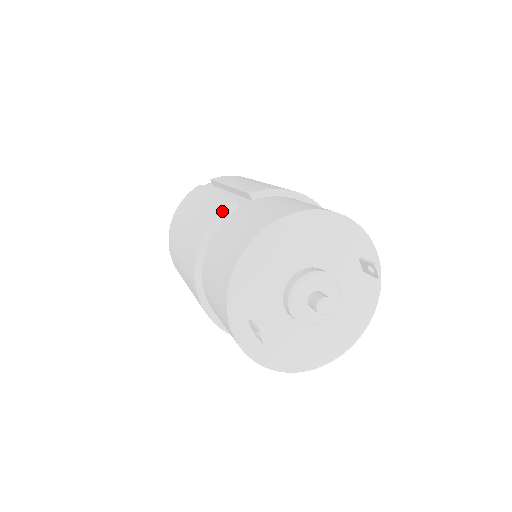
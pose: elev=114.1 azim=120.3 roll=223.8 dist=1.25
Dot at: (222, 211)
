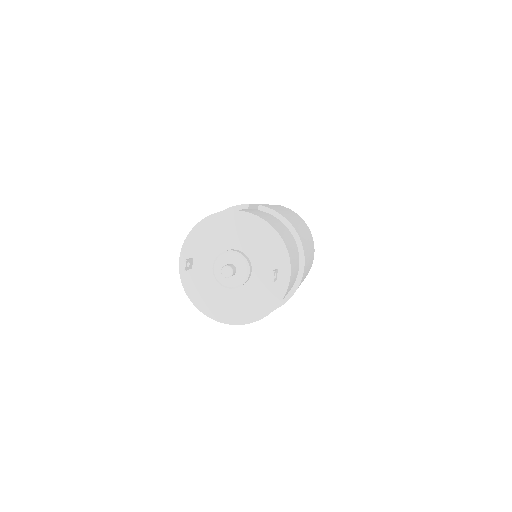
Dot at: (237, 205)
